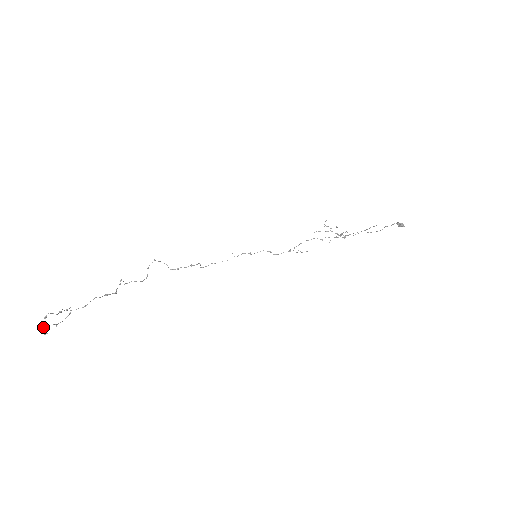
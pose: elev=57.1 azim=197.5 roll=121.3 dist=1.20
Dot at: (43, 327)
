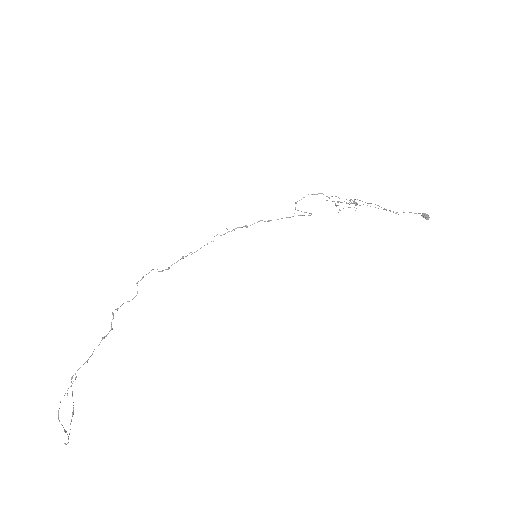
Dot at: (58, 413)
